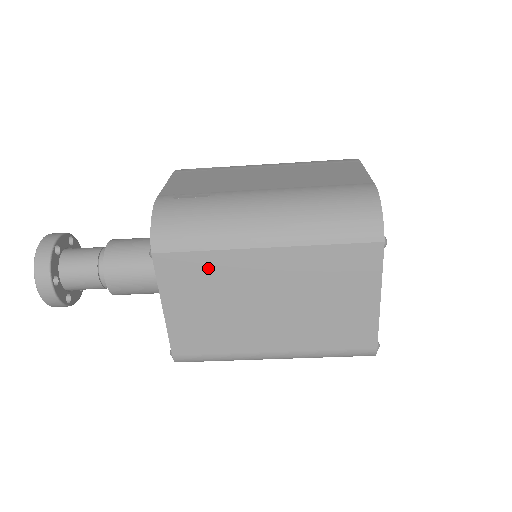
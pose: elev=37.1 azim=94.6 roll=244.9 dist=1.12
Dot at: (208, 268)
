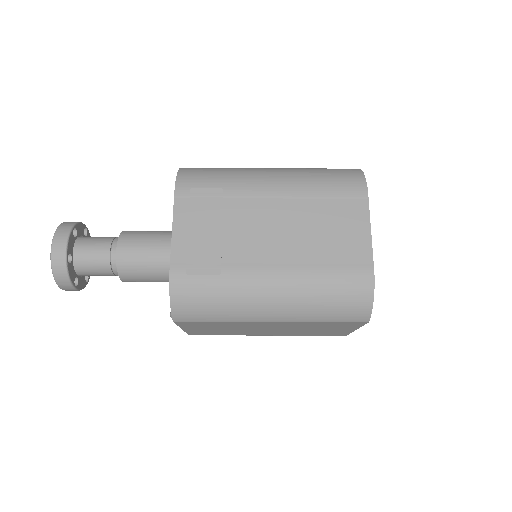
Dot at: (221, 324)
